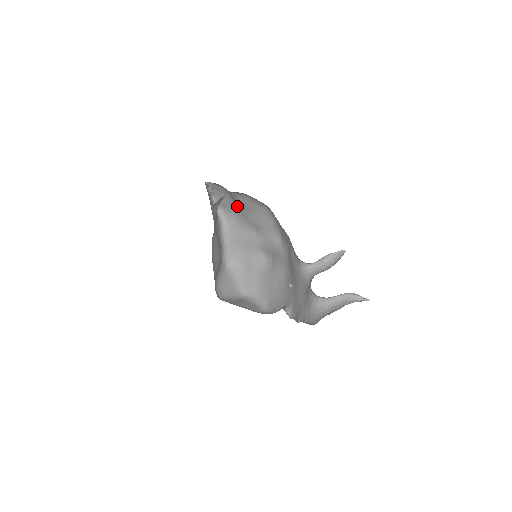
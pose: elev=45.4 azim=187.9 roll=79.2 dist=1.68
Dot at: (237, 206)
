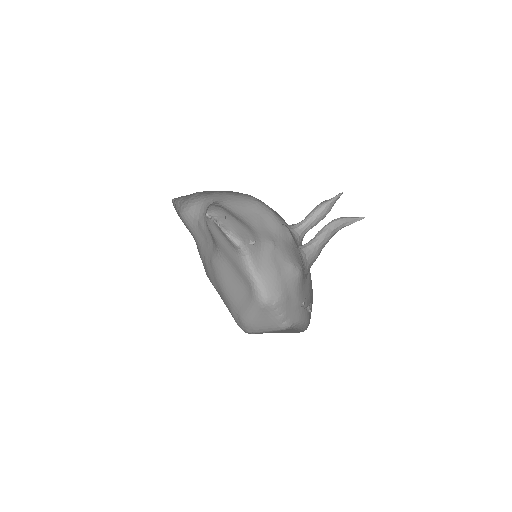
Dot at: (244, 224)
